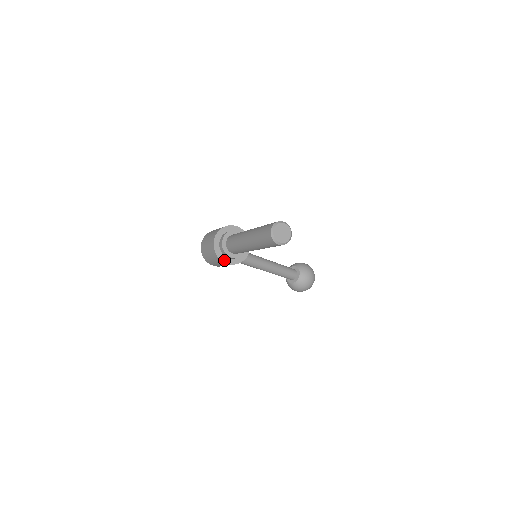
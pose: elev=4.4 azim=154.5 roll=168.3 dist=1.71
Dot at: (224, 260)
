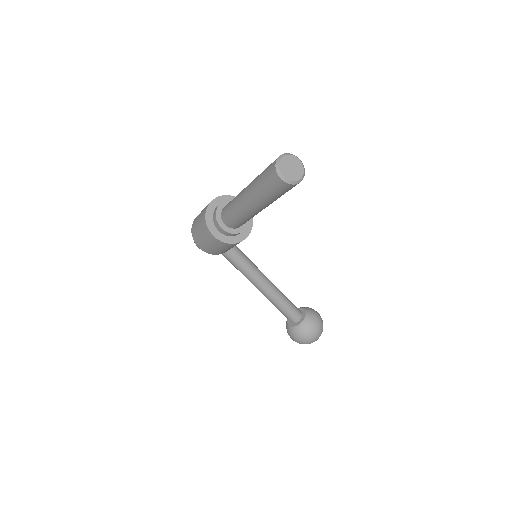
Dot at: (213, 231)
